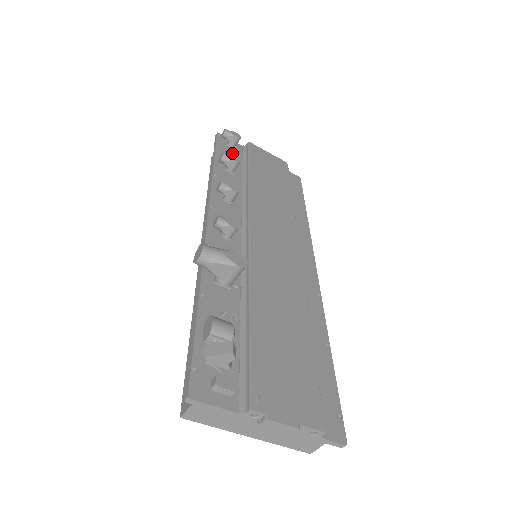
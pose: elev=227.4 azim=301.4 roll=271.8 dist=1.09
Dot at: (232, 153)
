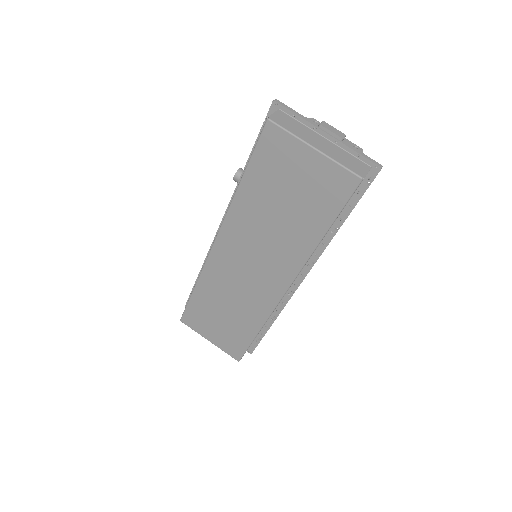
Dot at: occluded
